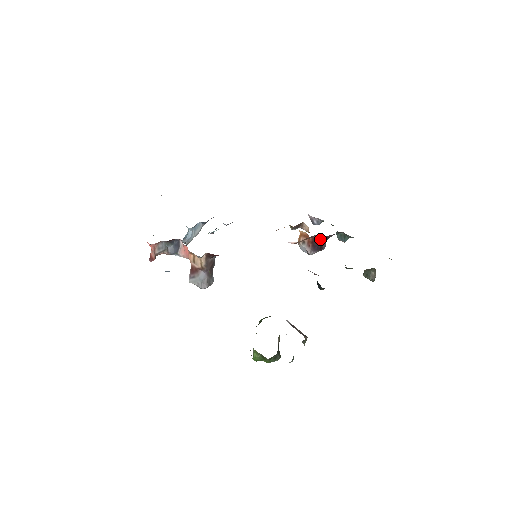
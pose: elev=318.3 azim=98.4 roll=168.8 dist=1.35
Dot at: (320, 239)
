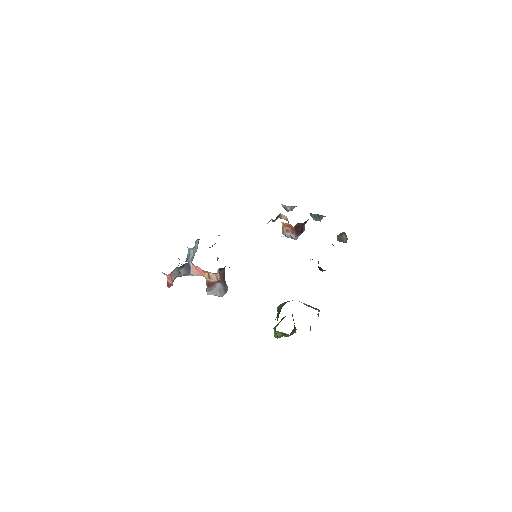
Dot at: (300, 225)
